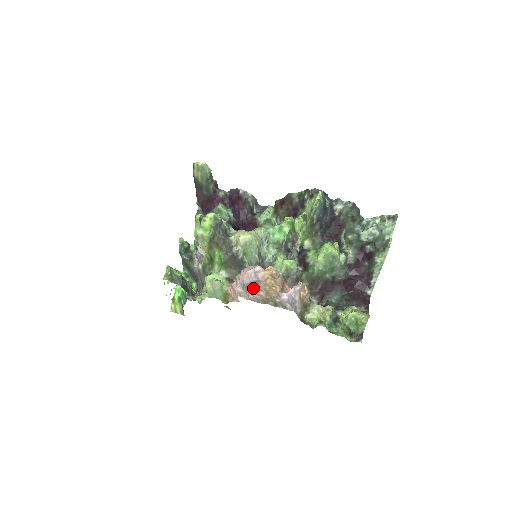
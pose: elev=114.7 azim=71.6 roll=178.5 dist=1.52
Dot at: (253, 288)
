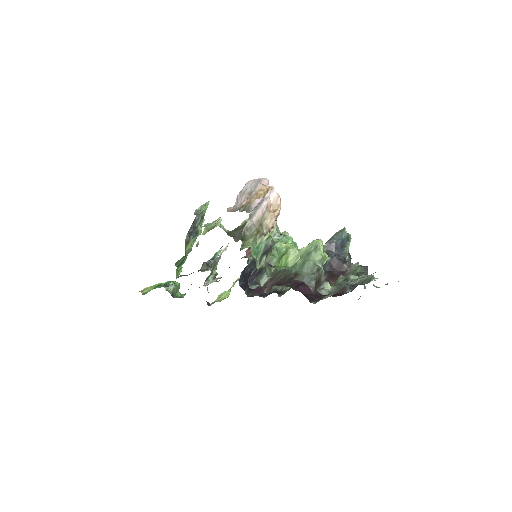
Dot at: (246, 193)
